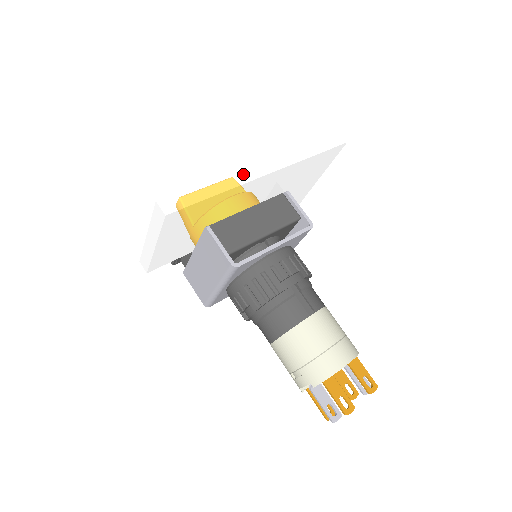
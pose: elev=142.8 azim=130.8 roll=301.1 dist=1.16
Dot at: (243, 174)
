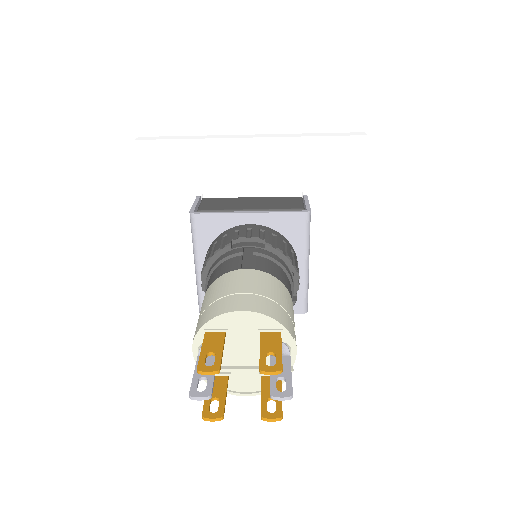
Dot at: (225, 136)
